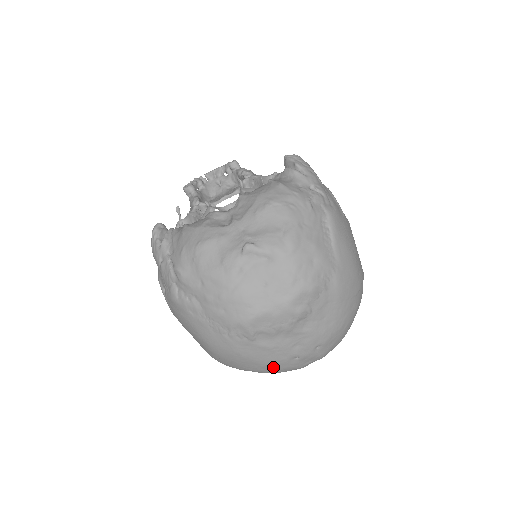
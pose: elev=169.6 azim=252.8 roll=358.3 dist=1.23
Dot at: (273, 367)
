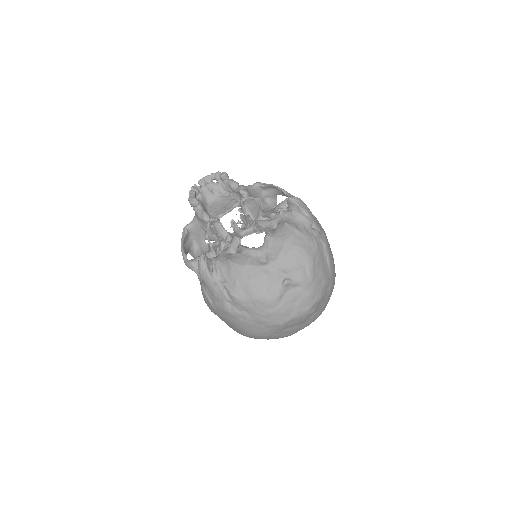
Dot at: occluded
